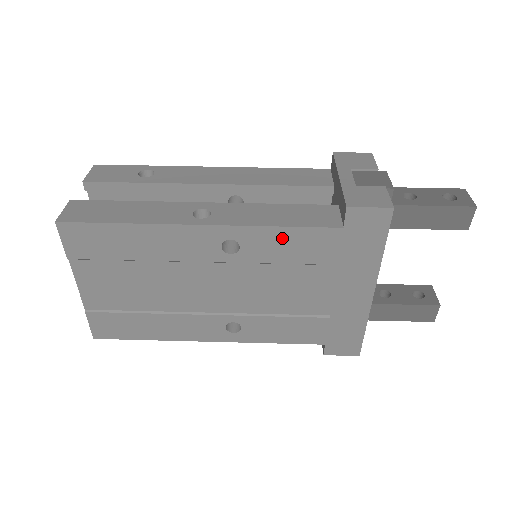
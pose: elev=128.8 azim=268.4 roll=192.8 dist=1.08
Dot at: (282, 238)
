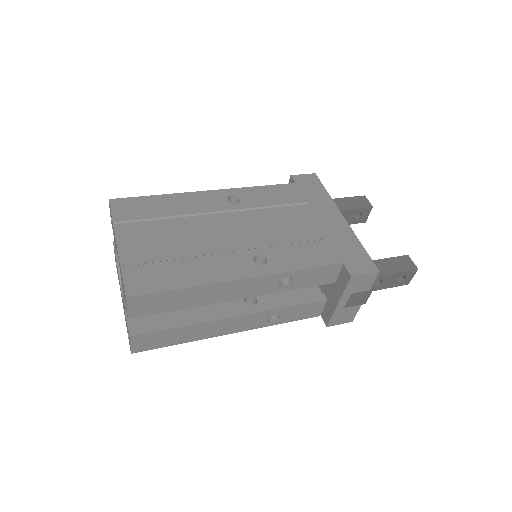
Dot at: (264, 192)
